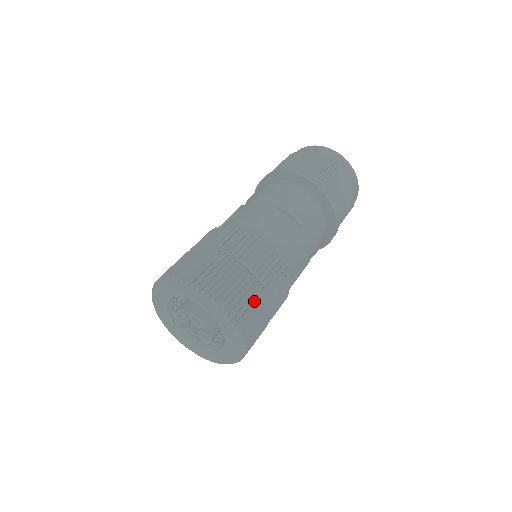
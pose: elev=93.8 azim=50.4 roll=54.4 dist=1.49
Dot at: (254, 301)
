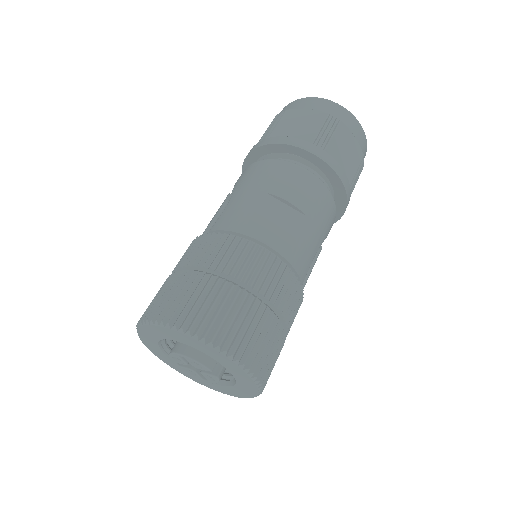
Dot at: (262, 329)
